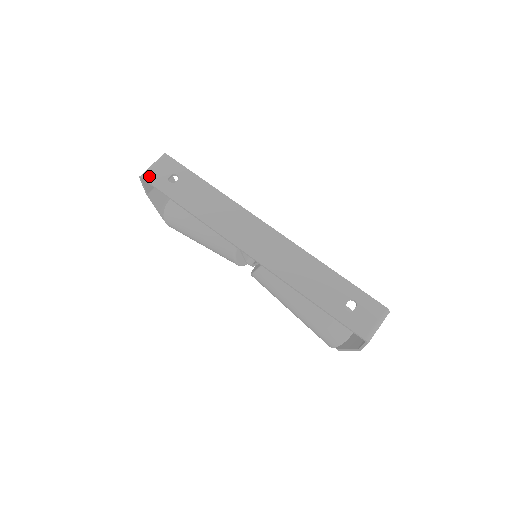
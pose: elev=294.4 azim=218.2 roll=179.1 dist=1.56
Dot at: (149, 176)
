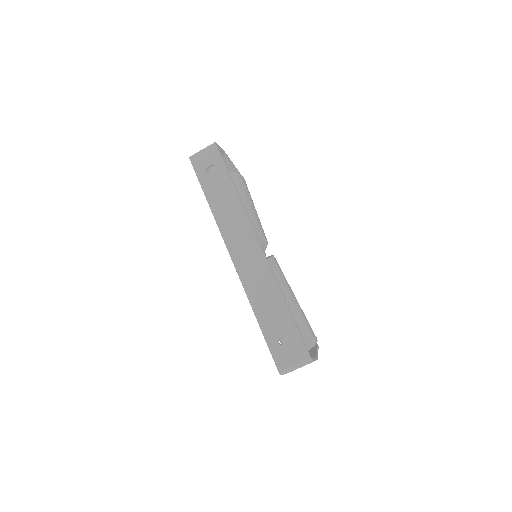
Dot at: (195, 160)
